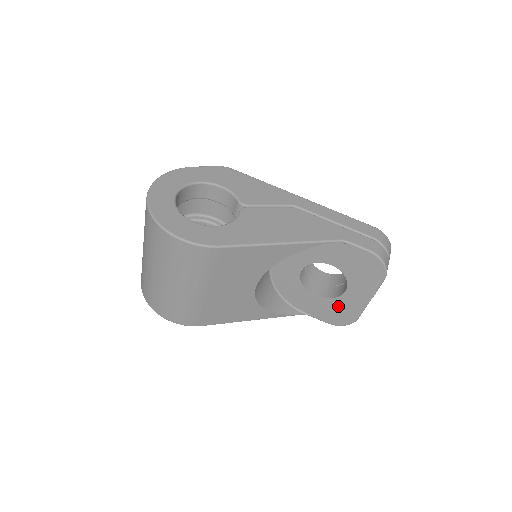
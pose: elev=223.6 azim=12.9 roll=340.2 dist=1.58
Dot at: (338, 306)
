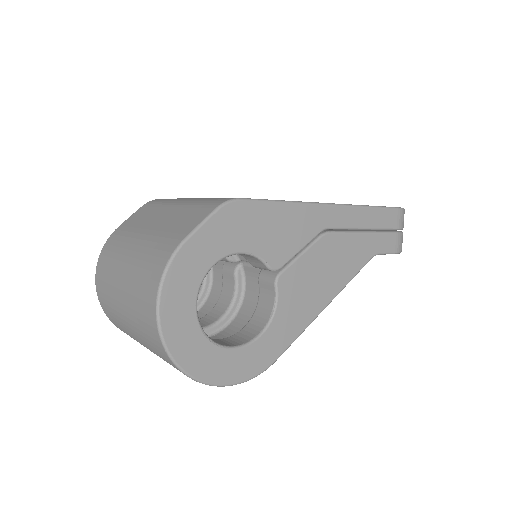
Dot at: occluded
